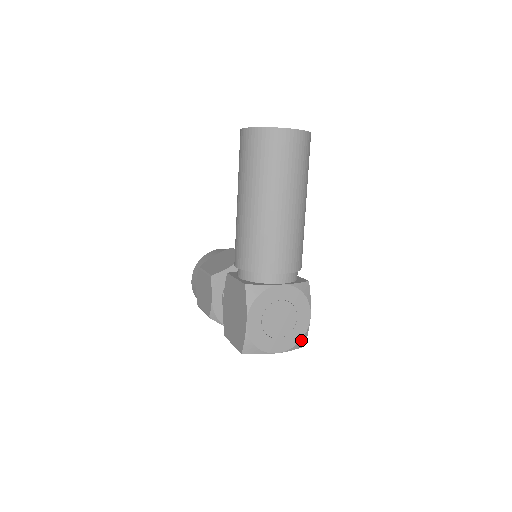
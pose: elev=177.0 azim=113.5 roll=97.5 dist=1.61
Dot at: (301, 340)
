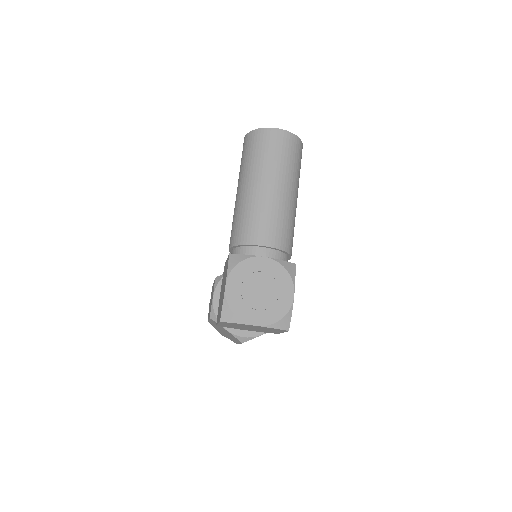
Dot at: (283, 319)
